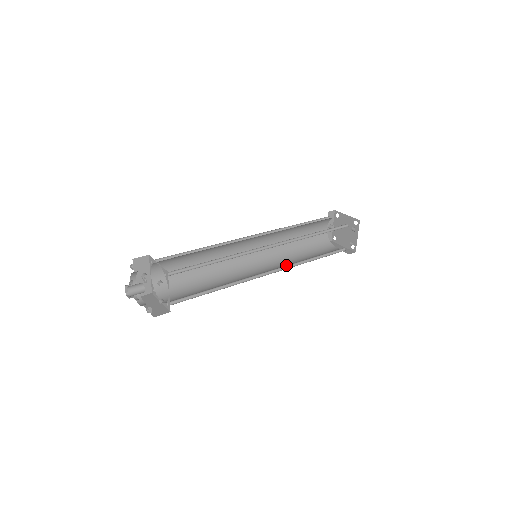
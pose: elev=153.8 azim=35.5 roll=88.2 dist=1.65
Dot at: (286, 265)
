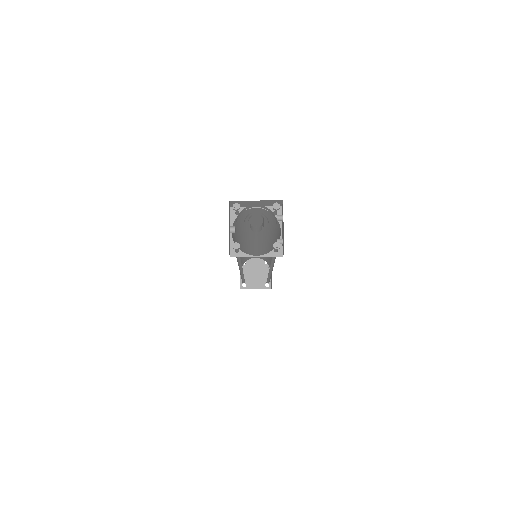
Dot at: occluded
